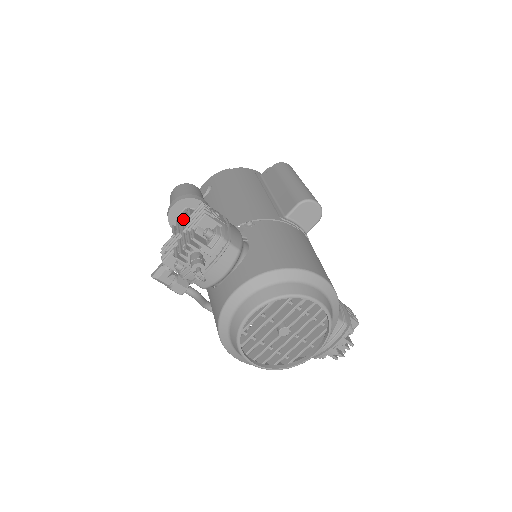
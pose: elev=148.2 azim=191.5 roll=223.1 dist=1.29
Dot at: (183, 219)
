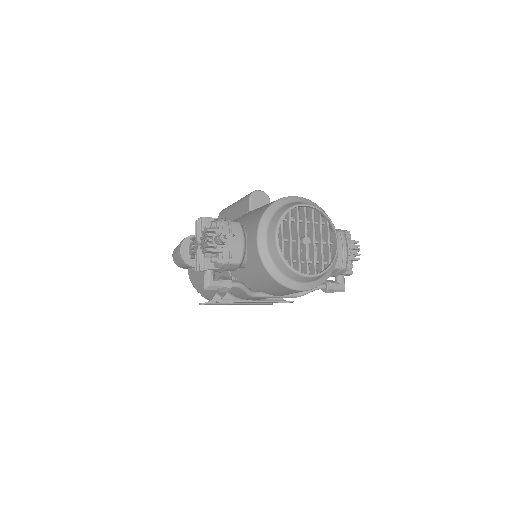
Dot at: occluded
